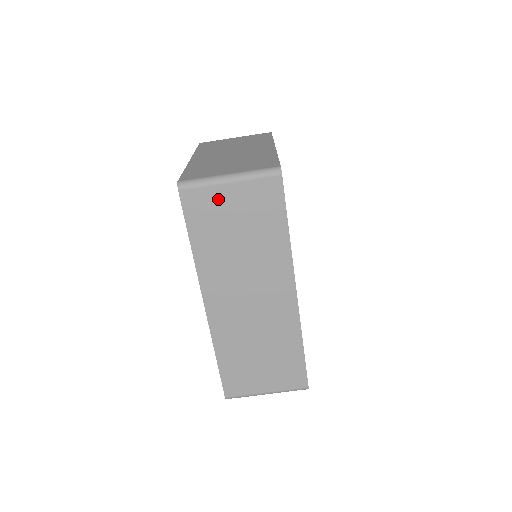
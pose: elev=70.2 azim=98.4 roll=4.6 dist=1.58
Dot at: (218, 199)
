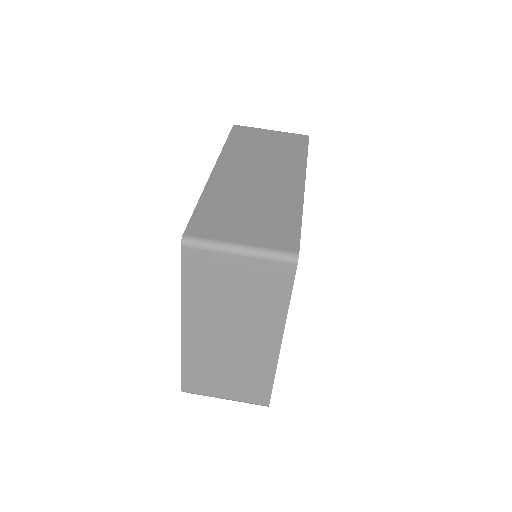
Dot at: (259, 133)
